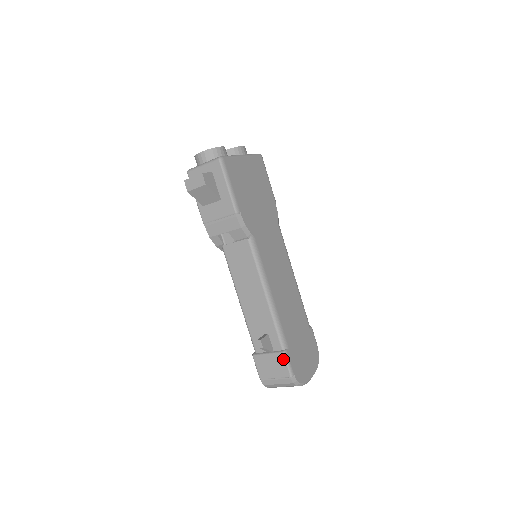
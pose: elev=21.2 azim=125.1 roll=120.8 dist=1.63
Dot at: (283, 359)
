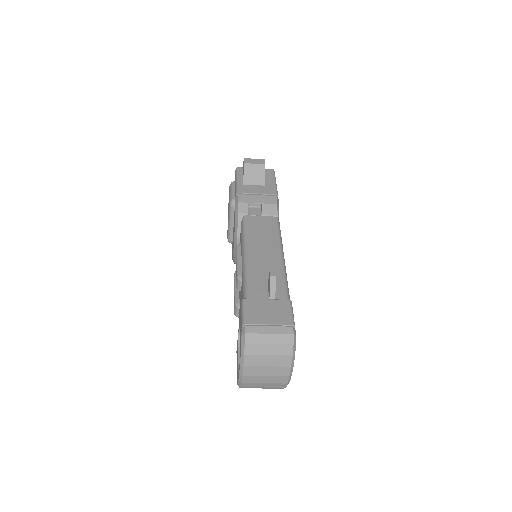
Dot at: (288, 306)
